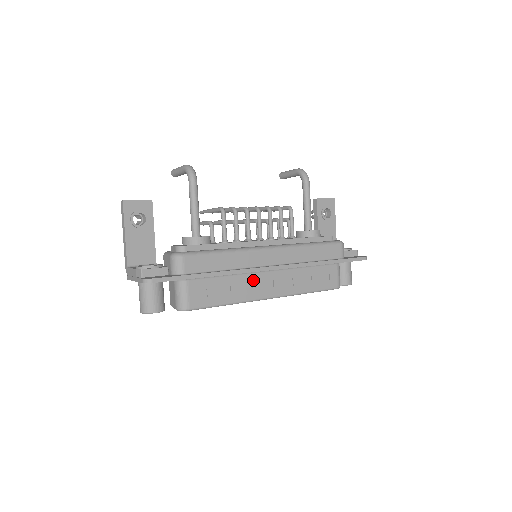
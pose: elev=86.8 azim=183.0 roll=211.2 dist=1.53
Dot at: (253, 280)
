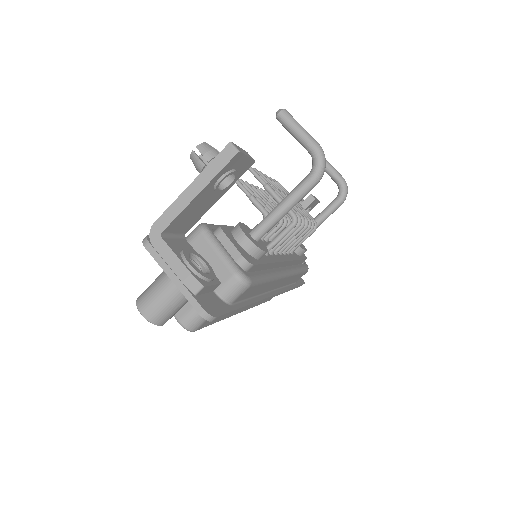
Dot at: occluded
